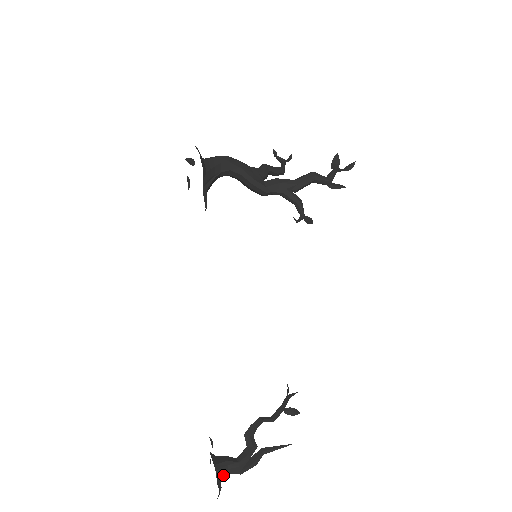
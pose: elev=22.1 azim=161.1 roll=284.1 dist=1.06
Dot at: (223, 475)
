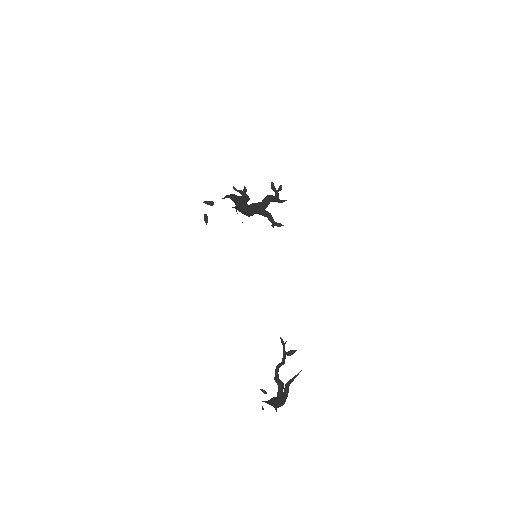
Dot at: occluded
